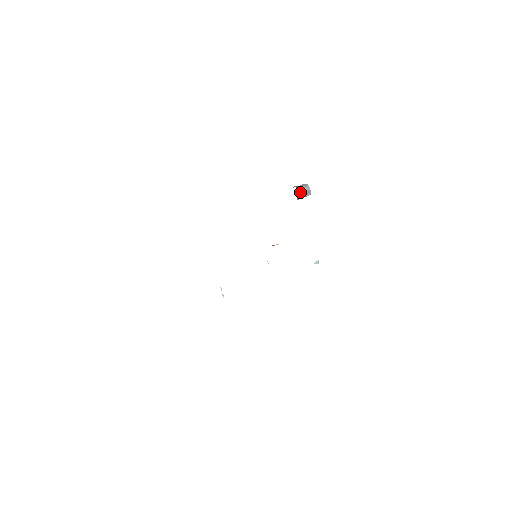
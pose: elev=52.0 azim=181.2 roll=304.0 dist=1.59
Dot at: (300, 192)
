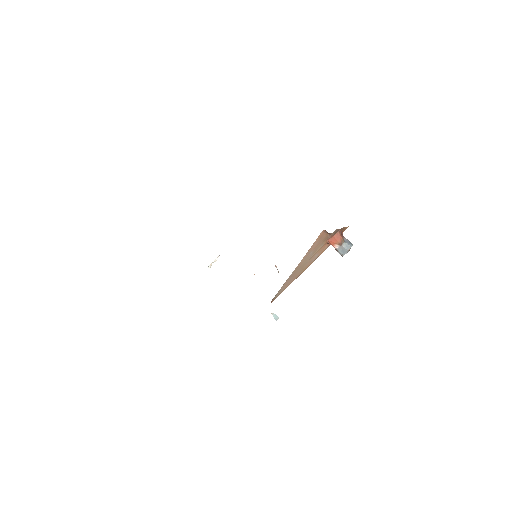
Dot at: (338, 239)
